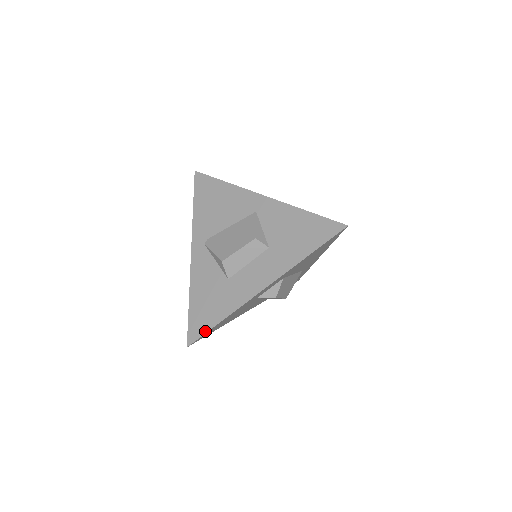
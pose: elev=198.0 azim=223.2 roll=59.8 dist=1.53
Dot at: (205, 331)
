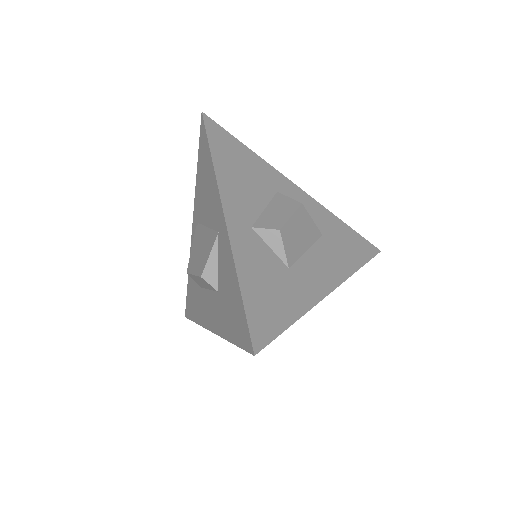
Dot at: (190, 318)
